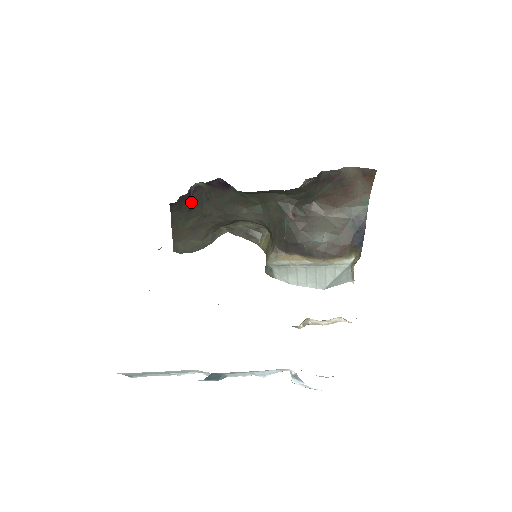
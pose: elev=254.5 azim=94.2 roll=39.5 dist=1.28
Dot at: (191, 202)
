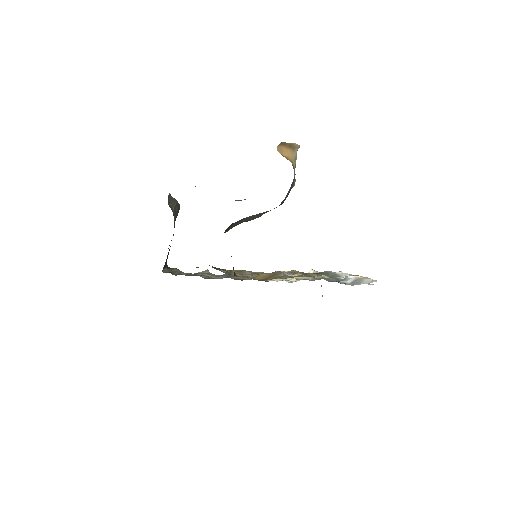
Dot at: occluded
